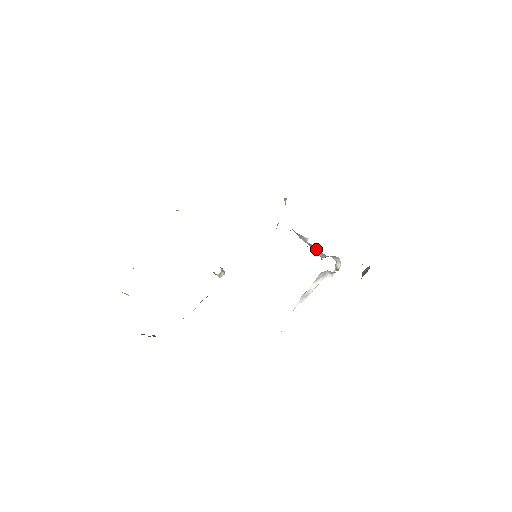
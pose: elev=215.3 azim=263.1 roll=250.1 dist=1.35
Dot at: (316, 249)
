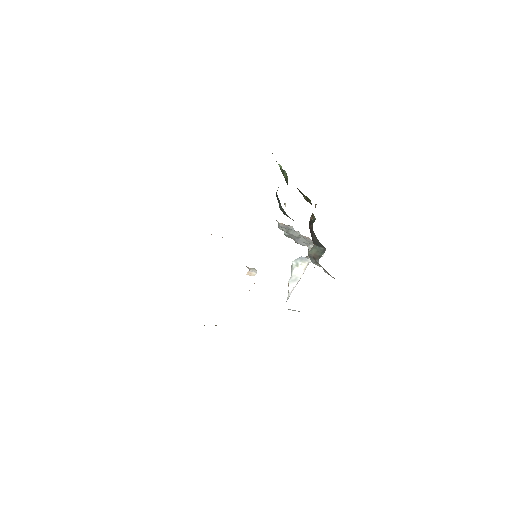
Dot at: (304, 240)
